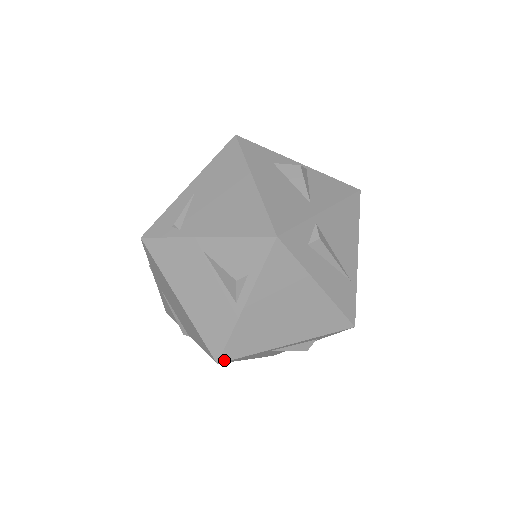
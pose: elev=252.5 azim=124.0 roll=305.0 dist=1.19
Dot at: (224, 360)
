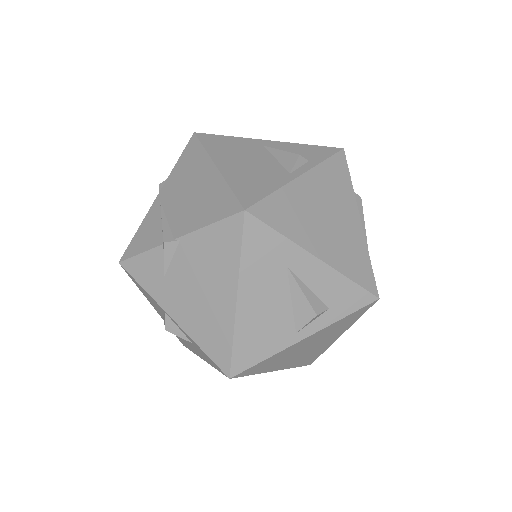
Dot at: (253, 213)
